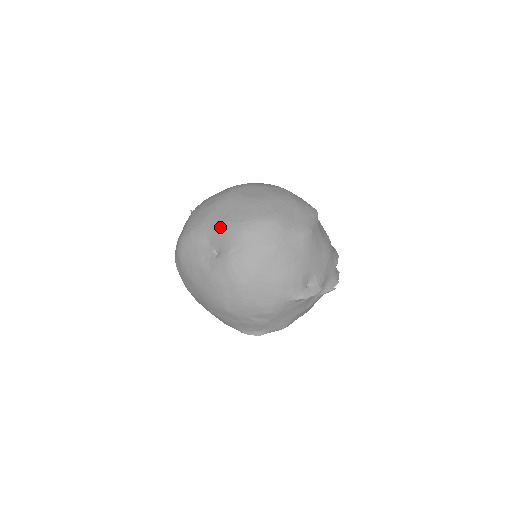
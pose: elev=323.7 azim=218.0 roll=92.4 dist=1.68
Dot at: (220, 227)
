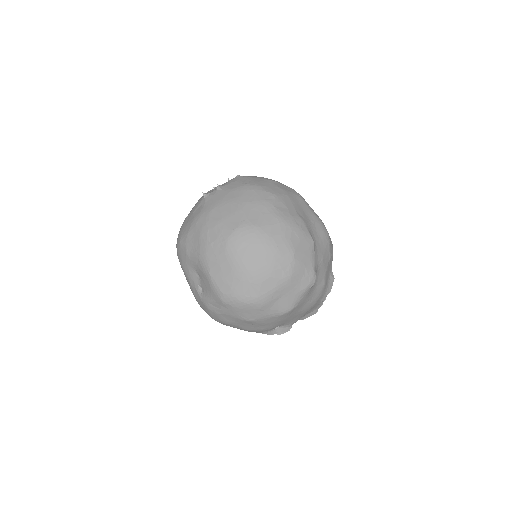
Dot at: (207, 279)
